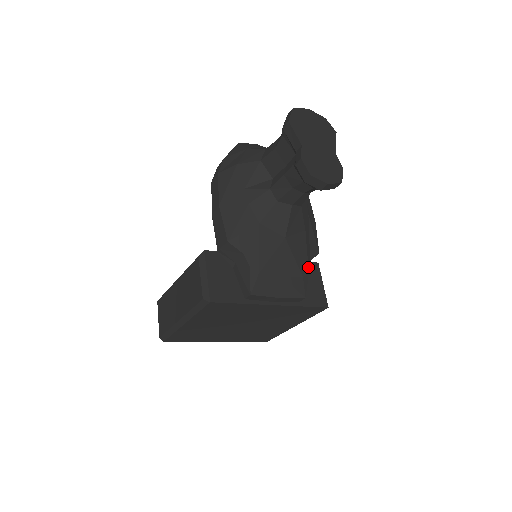
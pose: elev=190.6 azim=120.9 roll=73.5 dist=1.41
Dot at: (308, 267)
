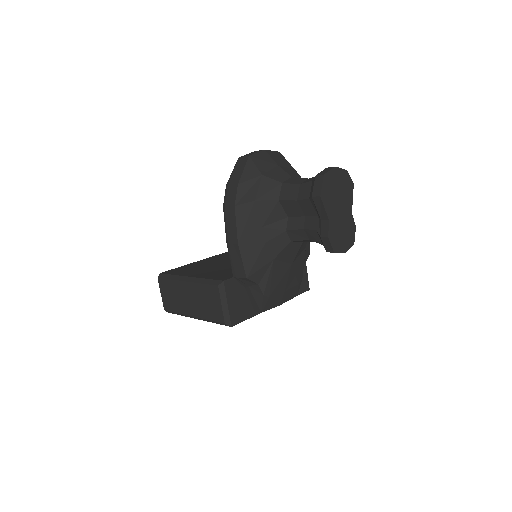
Dot at: occluded
